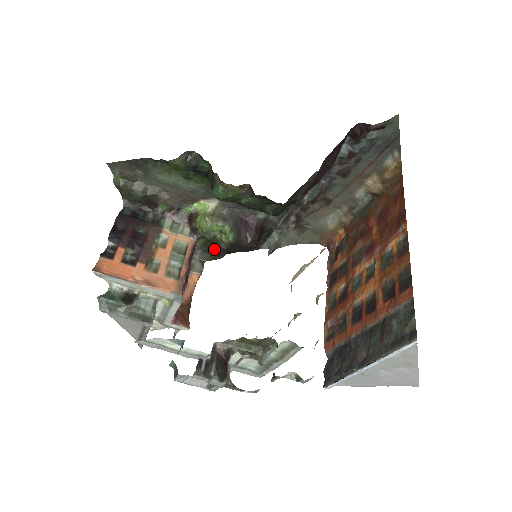
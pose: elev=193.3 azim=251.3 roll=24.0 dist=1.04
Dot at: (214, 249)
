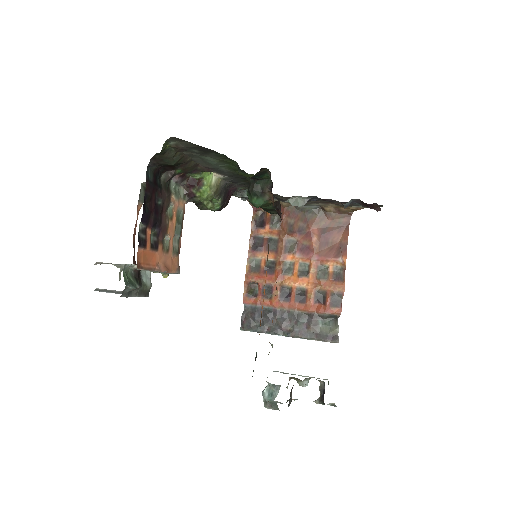
Dot at: occluded
